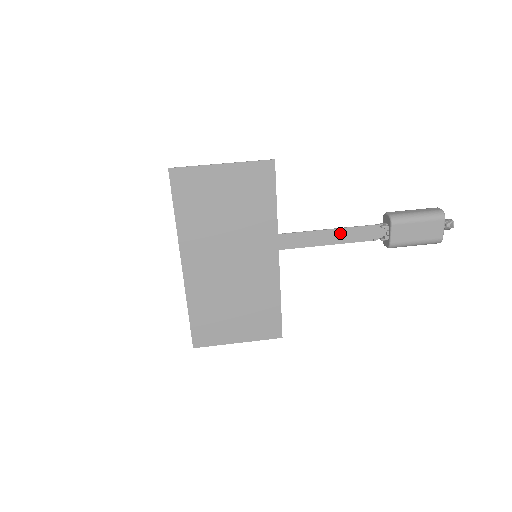
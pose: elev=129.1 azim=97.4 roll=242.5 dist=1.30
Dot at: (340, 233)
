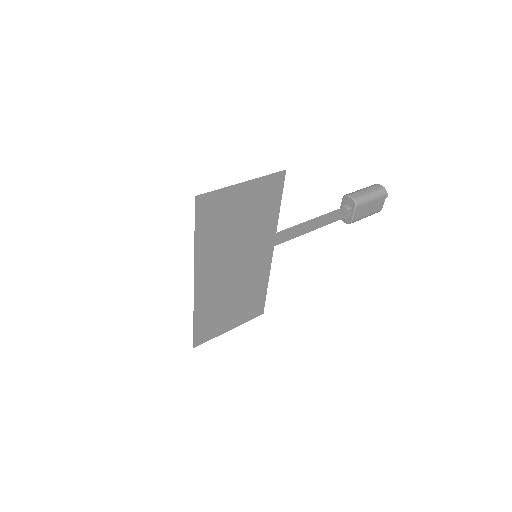
Dot at: (319, 220)
